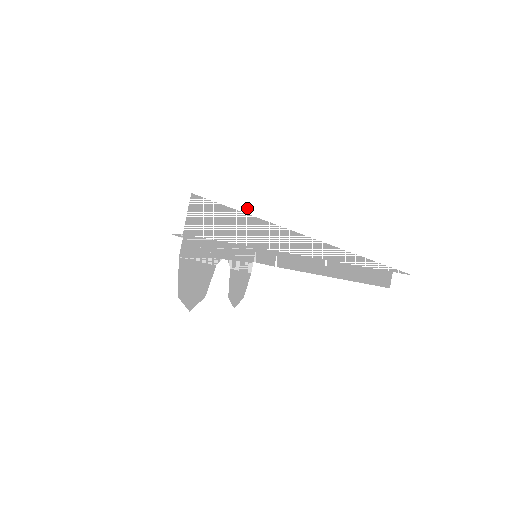
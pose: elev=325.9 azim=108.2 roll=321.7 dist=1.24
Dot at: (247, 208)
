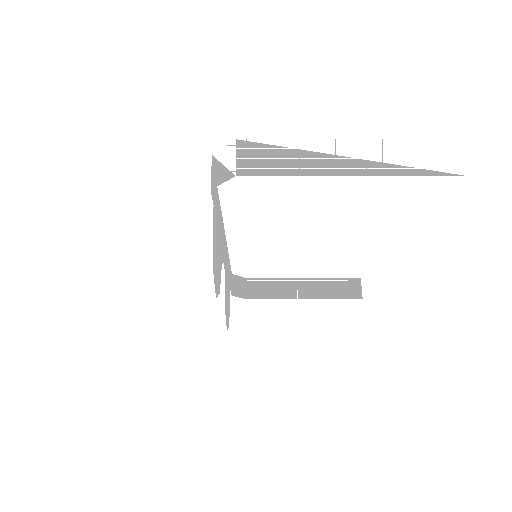
Dot at: (297, 144)
